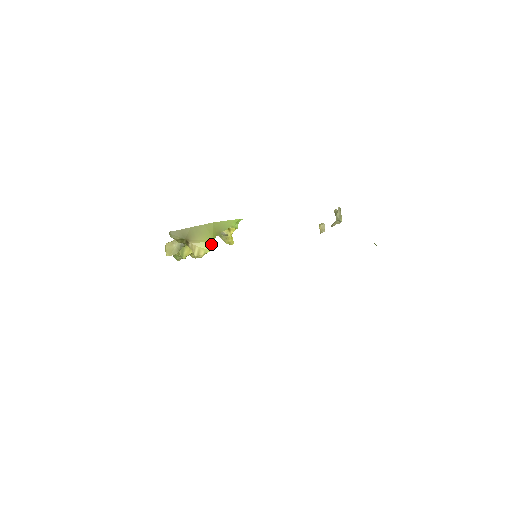
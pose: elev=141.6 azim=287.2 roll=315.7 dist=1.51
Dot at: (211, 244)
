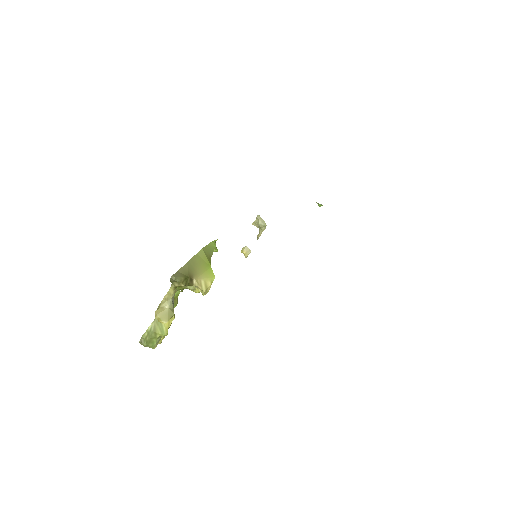
Dot at: (211, 271)
